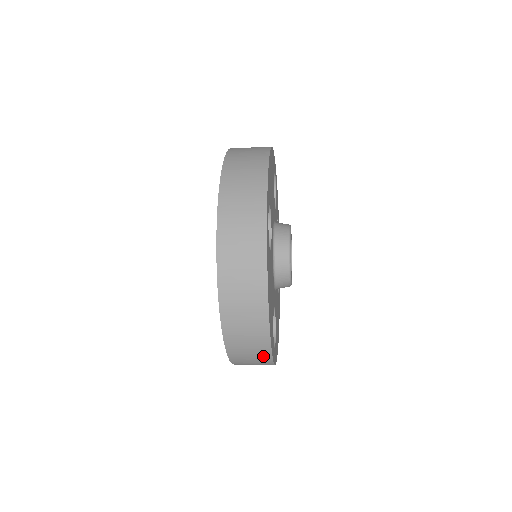
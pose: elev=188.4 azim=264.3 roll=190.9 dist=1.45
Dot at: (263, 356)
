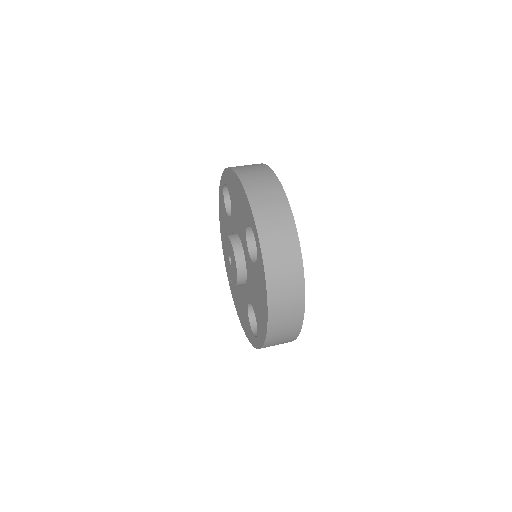
Dot at: occluded
